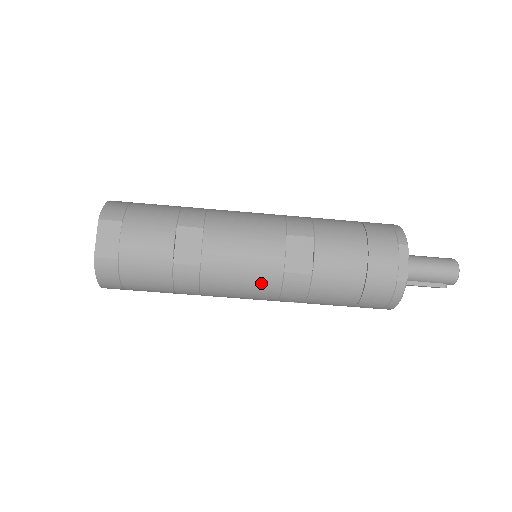
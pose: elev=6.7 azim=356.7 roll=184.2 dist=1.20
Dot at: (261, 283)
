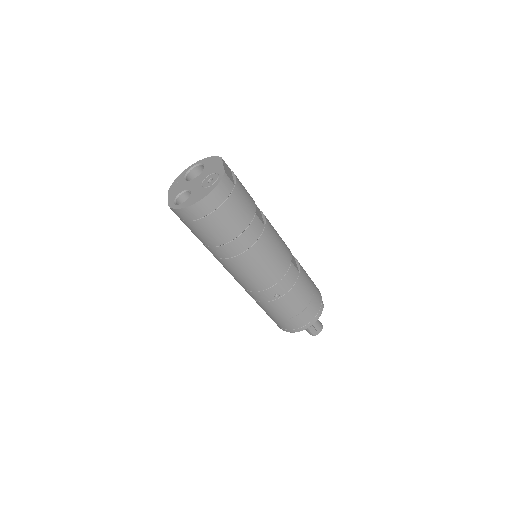
Dot at: (282, 261)
